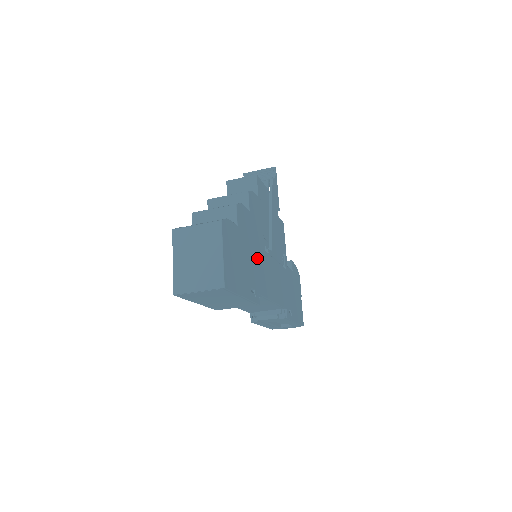
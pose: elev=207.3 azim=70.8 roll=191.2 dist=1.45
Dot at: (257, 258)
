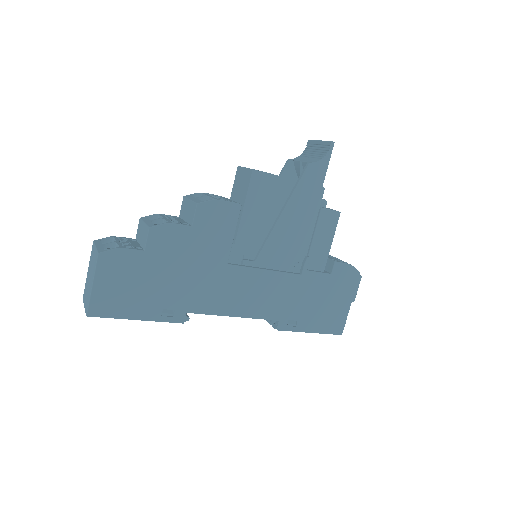
Dot at: (197, 276)
